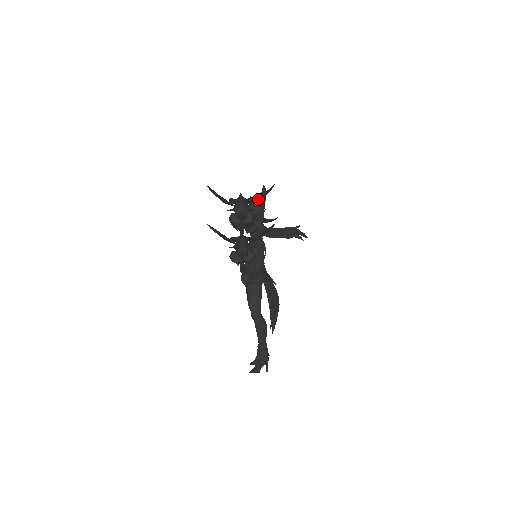
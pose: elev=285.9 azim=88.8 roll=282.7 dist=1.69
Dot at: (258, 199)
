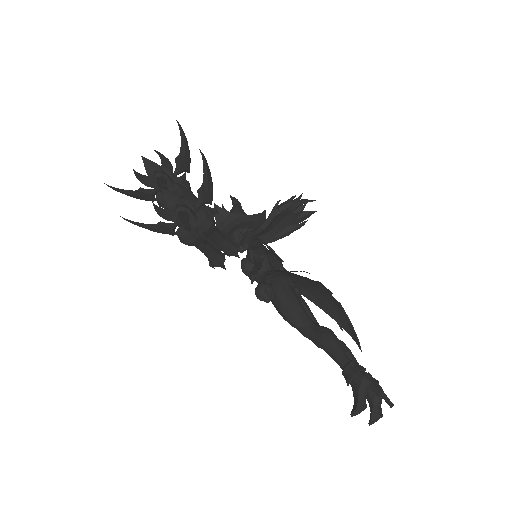
Dot at: (176, 157)
